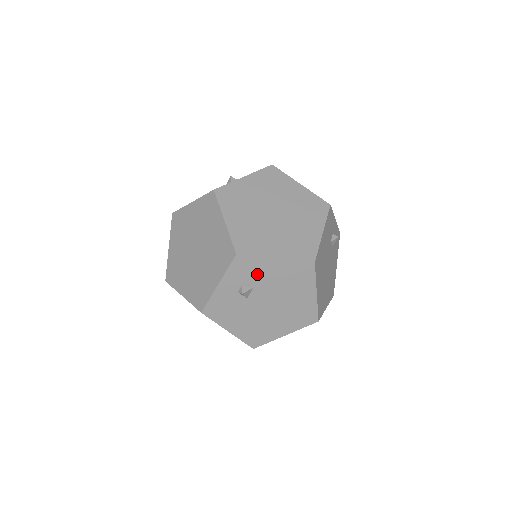
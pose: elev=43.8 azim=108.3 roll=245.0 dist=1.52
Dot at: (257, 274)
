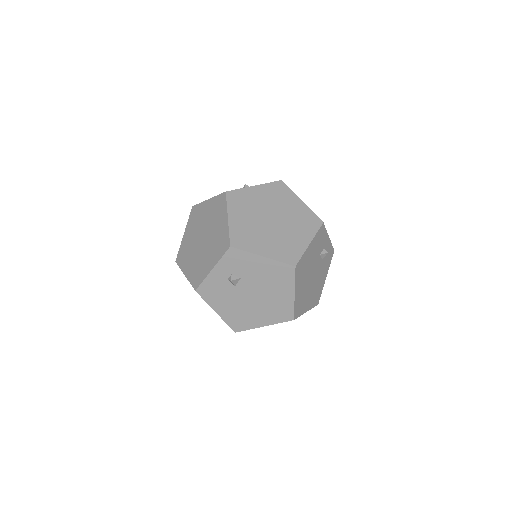
Dot at: (245, 267)
